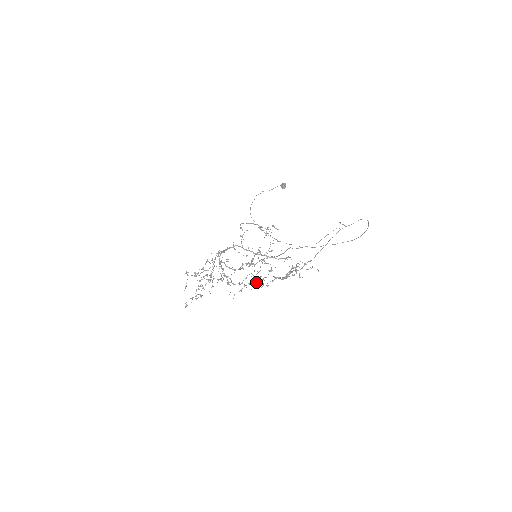
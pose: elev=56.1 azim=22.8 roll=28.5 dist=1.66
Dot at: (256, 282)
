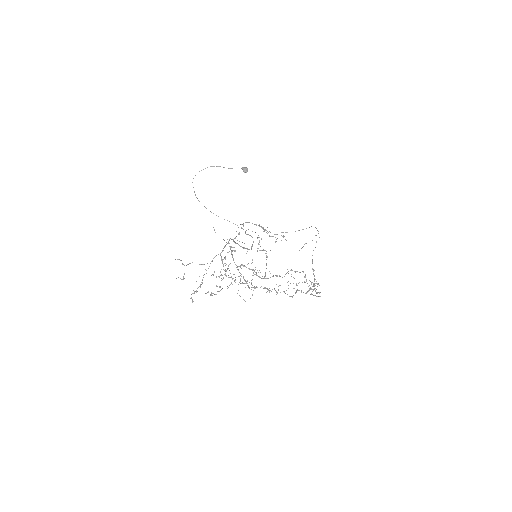
Dot at: occluded
